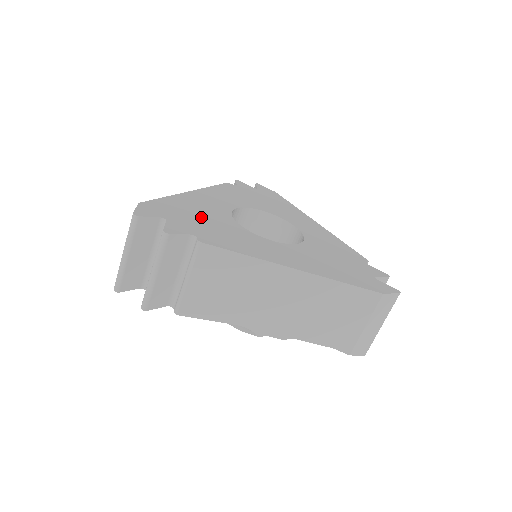
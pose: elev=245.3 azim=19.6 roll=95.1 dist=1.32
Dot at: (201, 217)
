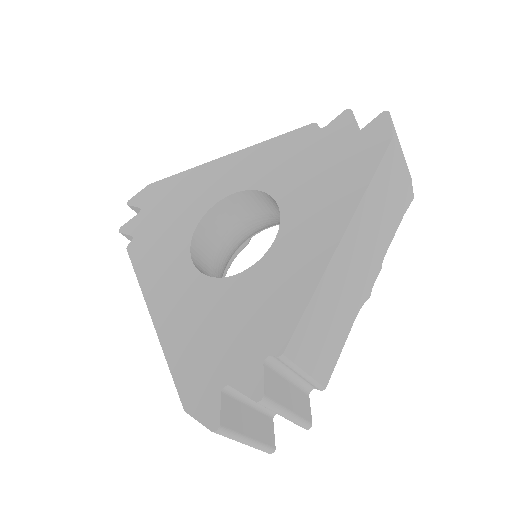
Dot at: (218, 327)
